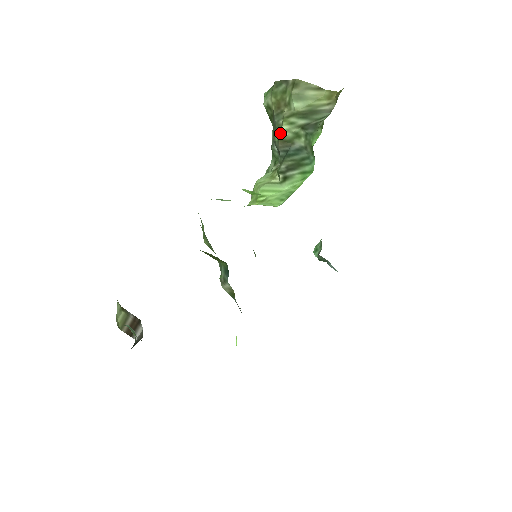
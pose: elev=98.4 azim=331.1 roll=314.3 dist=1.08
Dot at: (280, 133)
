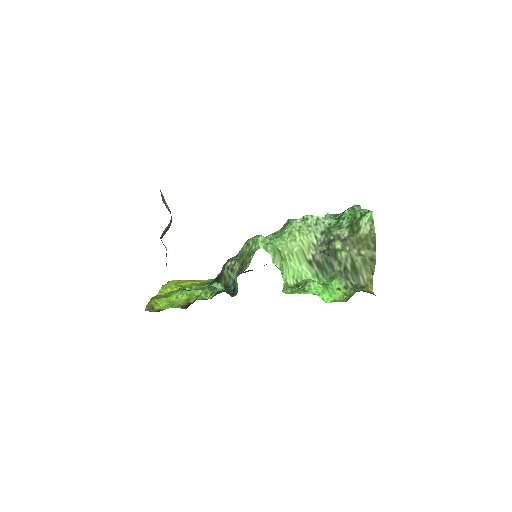
Dot at: (339, 251)
